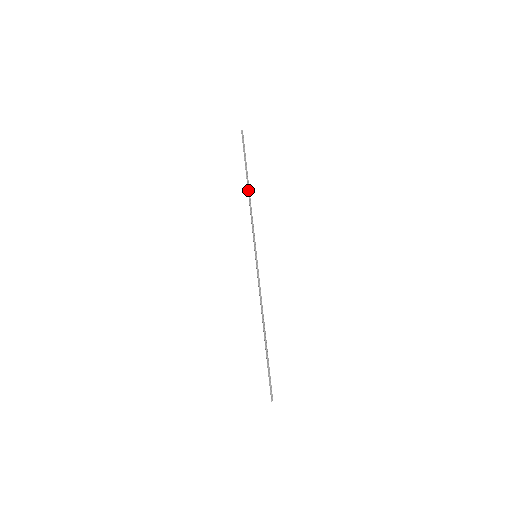
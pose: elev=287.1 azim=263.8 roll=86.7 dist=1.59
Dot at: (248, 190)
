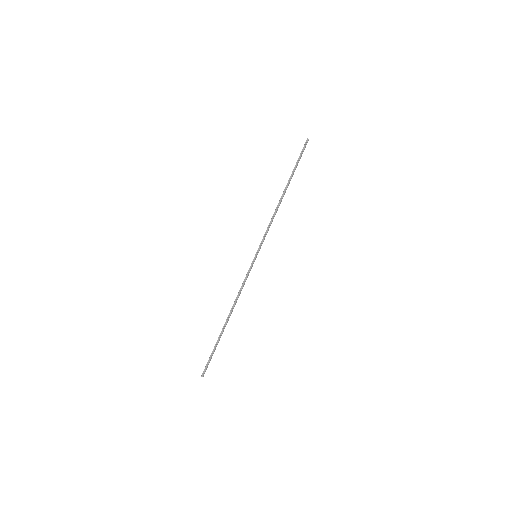
Dot at: (282, 196)
